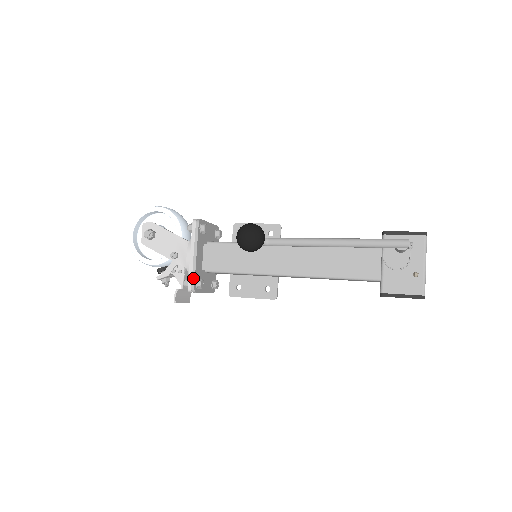
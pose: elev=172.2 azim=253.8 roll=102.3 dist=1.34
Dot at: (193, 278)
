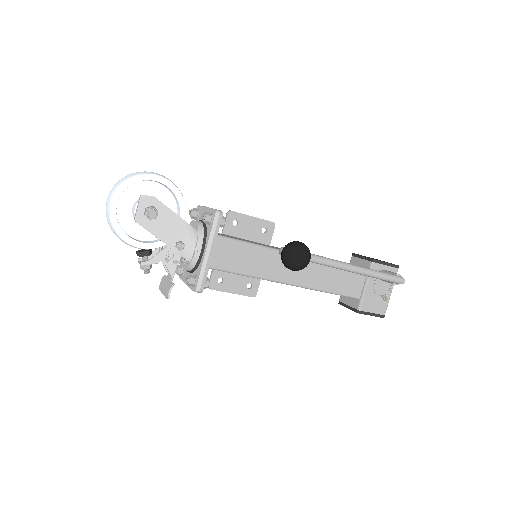
Dot at: (204, 278)
